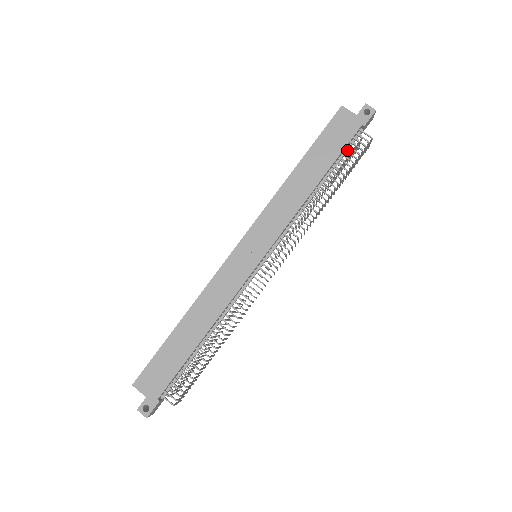
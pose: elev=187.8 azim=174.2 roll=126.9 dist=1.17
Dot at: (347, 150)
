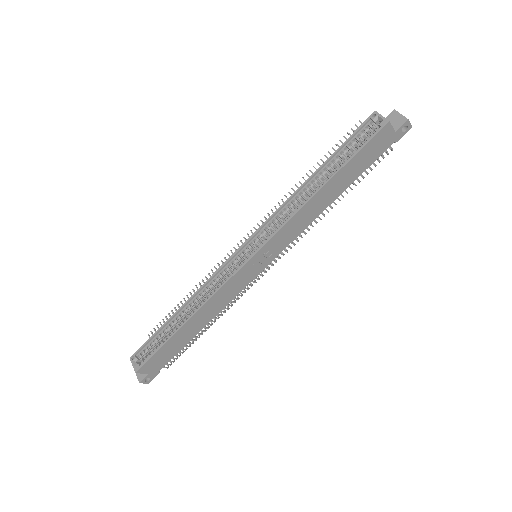
Dot at: occluded
